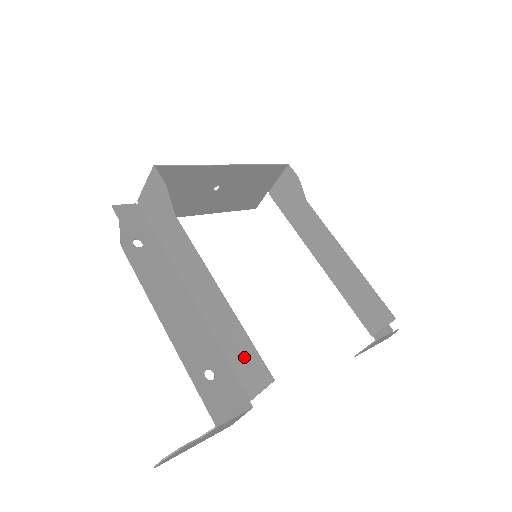
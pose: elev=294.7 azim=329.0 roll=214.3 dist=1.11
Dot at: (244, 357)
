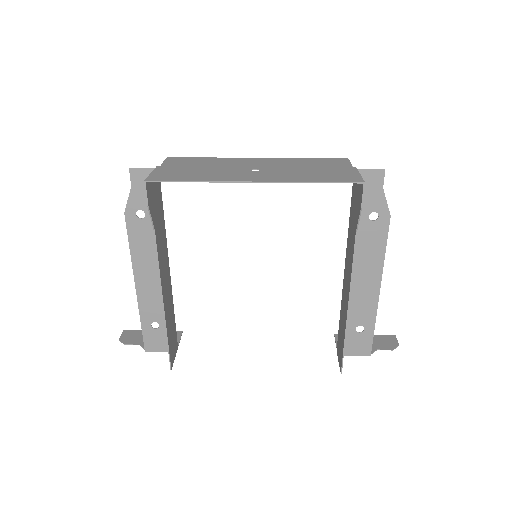
Dot at: (171, 339)
